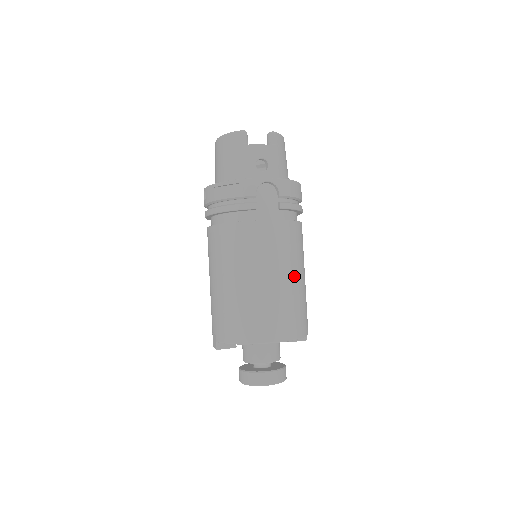
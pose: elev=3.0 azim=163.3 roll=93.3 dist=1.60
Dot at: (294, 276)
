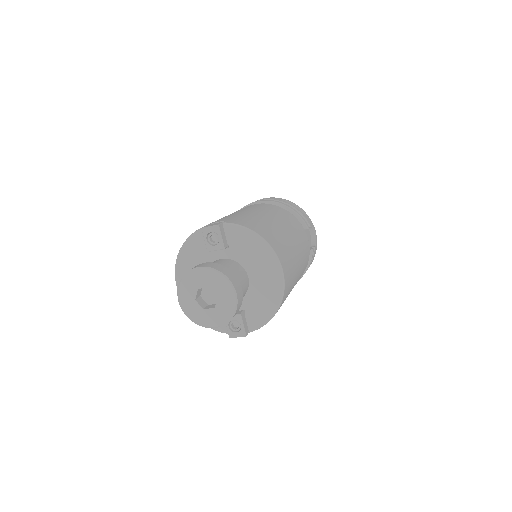
Dot at: (297, 279)
